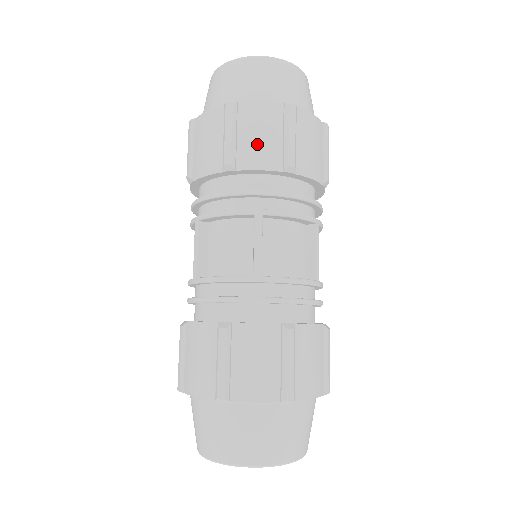
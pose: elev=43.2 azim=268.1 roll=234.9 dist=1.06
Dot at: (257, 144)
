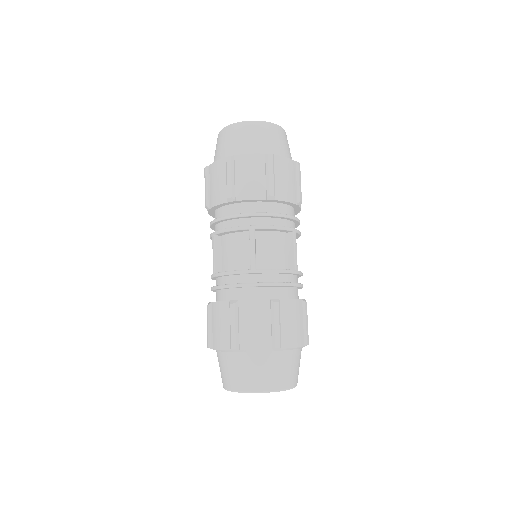
Dot at: (248, 182)
